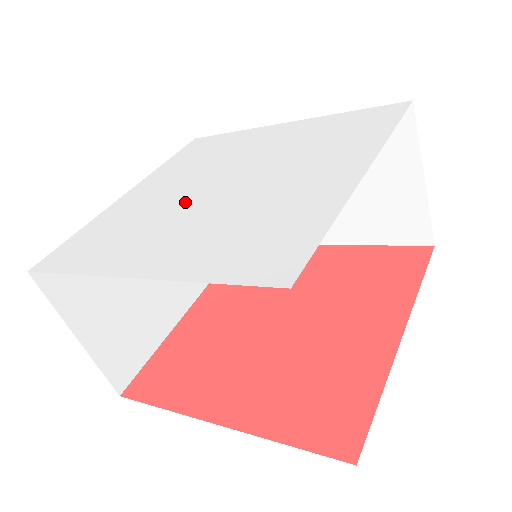
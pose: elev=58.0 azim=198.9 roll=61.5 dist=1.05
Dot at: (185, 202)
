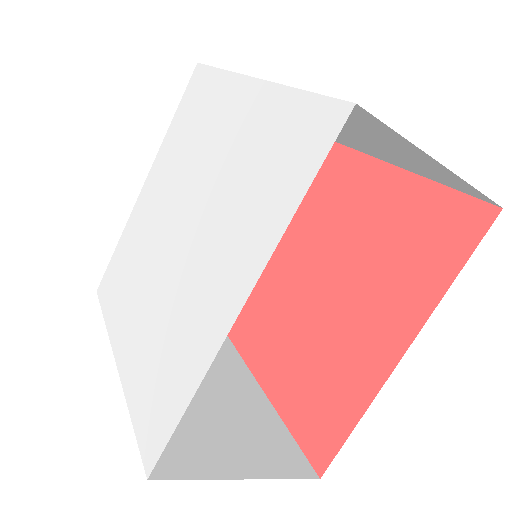
Dot at: (155, 251)
